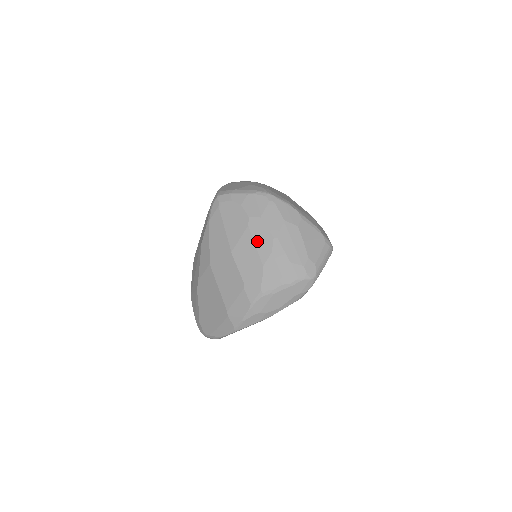
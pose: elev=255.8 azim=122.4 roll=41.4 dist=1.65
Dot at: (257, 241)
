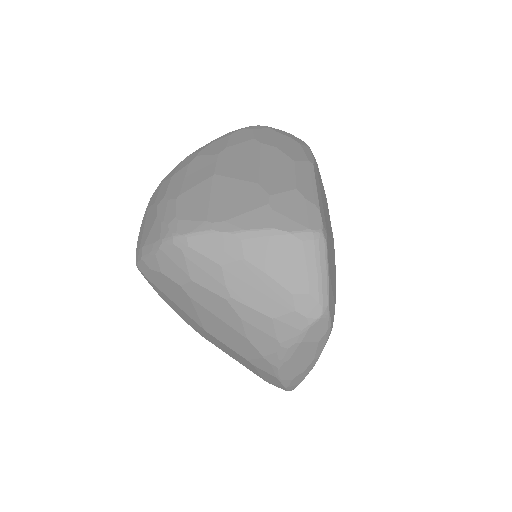
Dot at: (214, 312)
